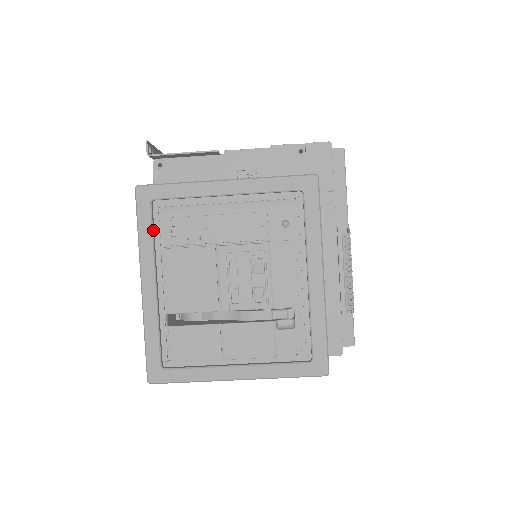
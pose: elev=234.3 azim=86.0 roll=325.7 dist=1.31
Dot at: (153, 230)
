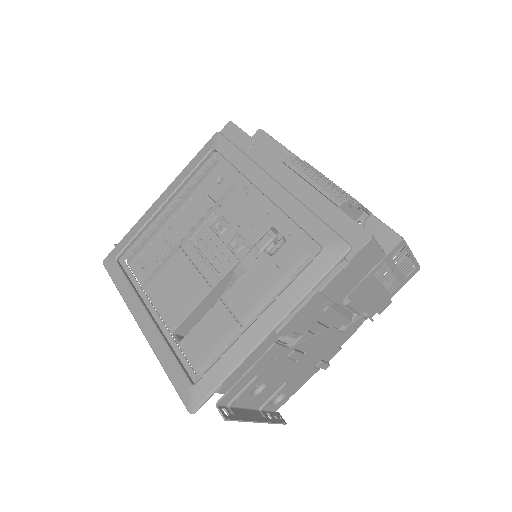
Dot at: (127, 278)
